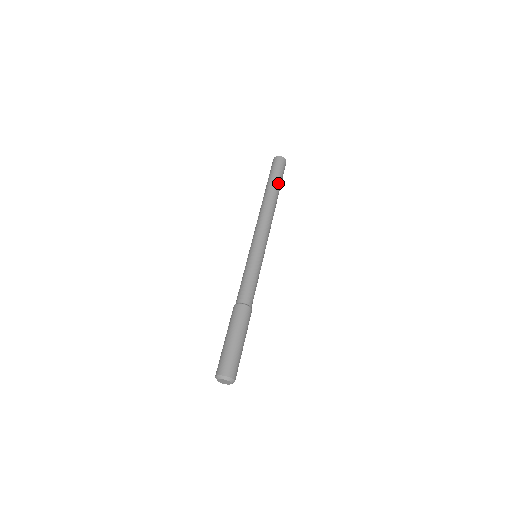
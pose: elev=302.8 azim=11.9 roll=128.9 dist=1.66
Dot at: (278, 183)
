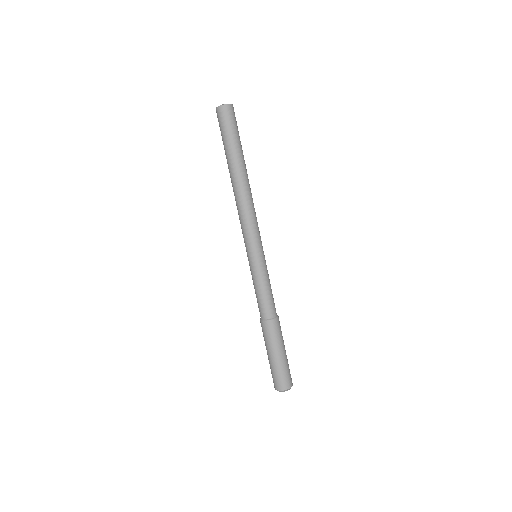
Dot at: (242, 150)
